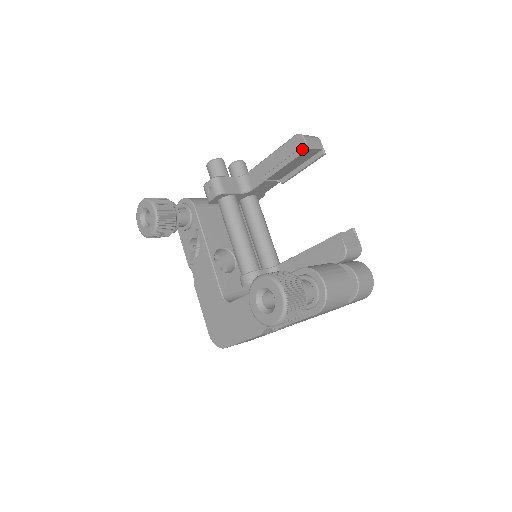
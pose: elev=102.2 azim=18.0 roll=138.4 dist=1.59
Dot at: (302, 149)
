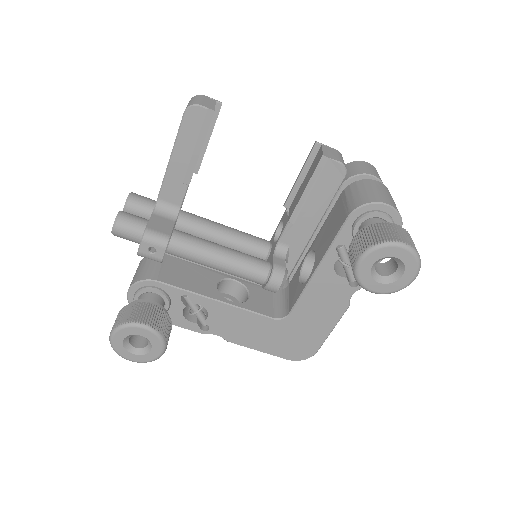
Dot at: (207, 118)
